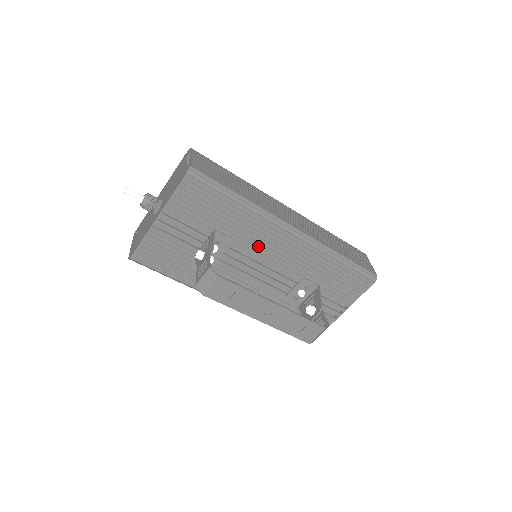
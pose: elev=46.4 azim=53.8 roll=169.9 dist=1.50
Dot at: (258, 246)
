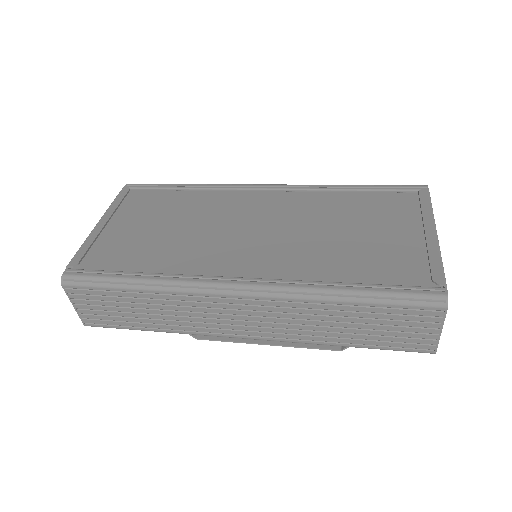
Dot at: occluded
